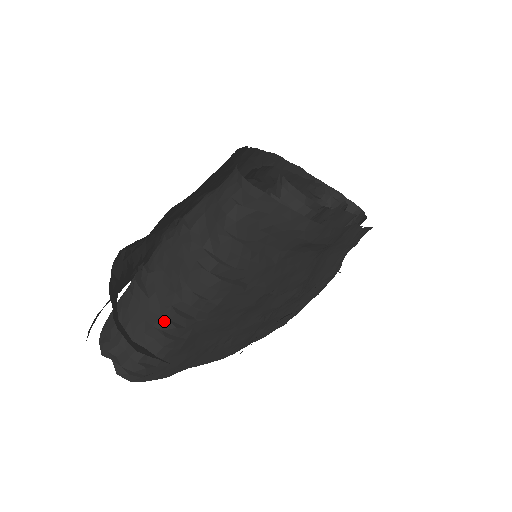
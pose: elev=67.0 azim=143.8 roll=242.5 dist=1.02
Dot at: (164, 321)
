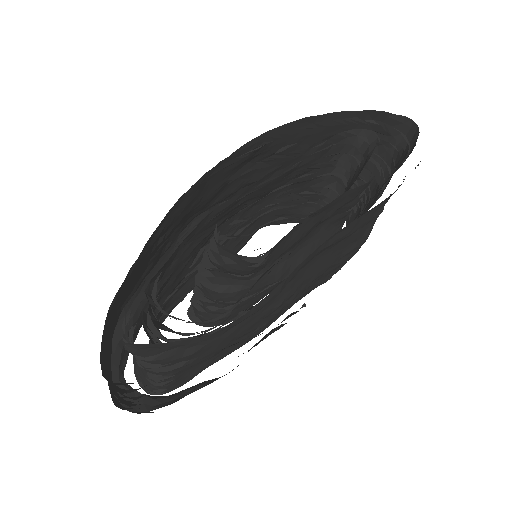
Dot at: occluded
